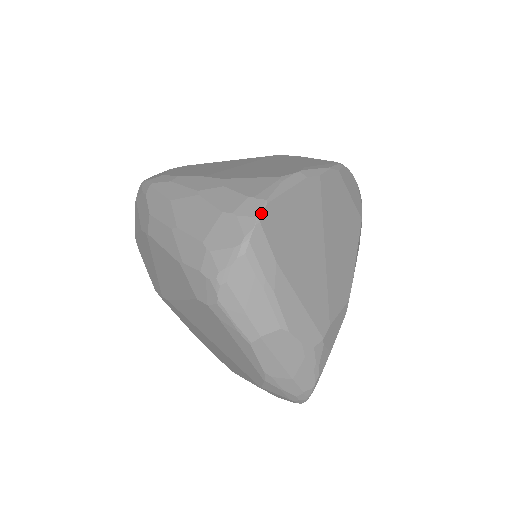
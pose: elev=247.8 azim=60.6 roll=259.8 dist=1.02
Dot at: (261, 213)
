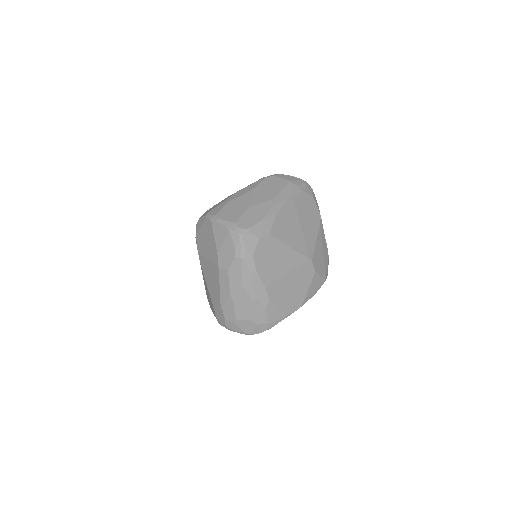
Dot at: occluded
